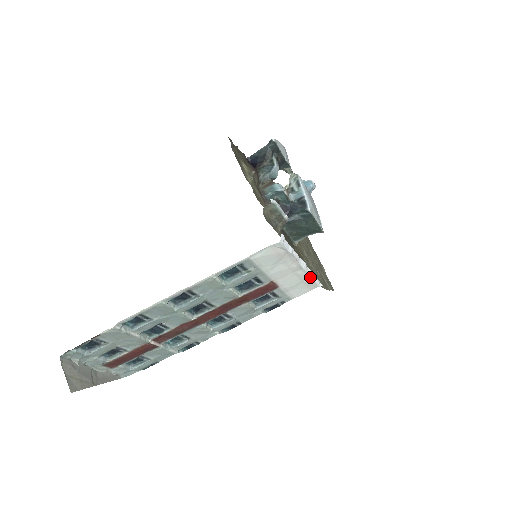
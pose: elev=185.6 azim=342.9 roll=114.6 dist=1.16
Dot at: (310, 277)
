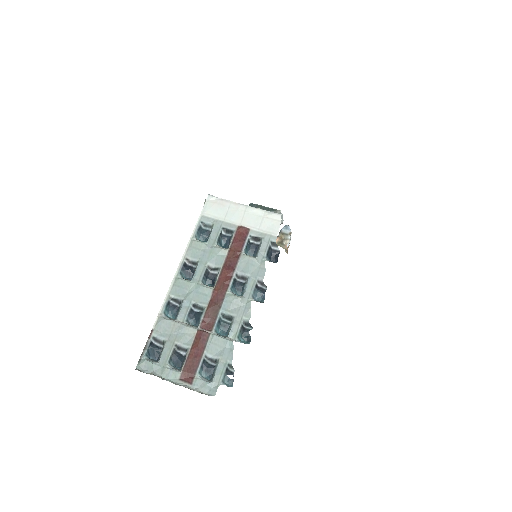
Dot at: (263, 210)
